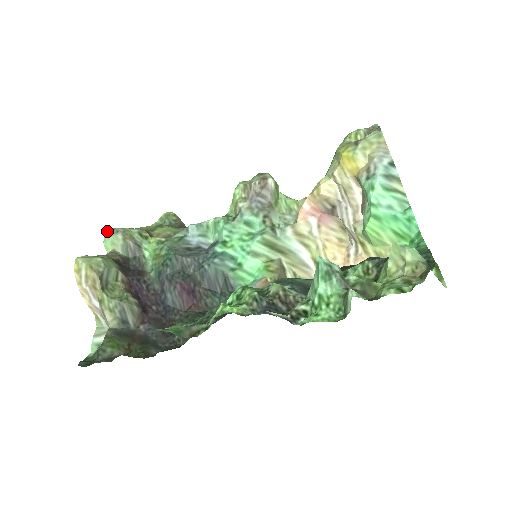
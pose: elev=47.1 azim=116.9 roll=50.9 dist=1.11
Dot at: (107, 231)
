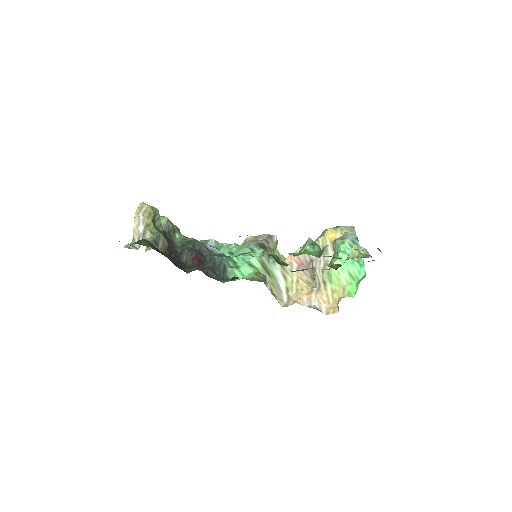
Dot at: occluded
